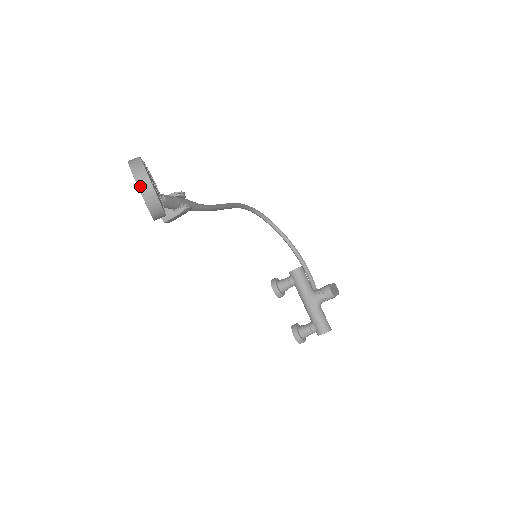
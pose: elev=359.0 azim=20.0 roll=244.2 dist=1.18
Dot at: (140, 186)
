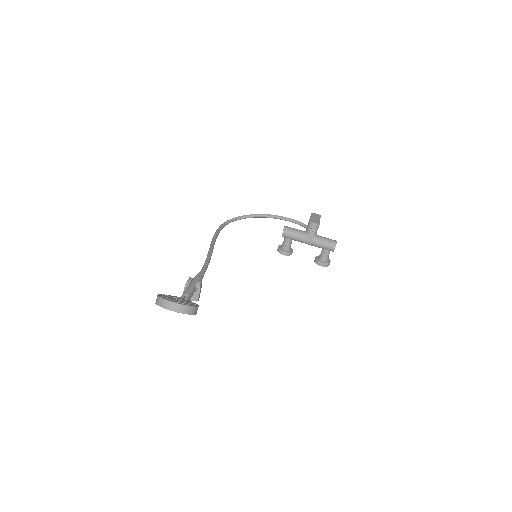
Dot at: (175, 311)
